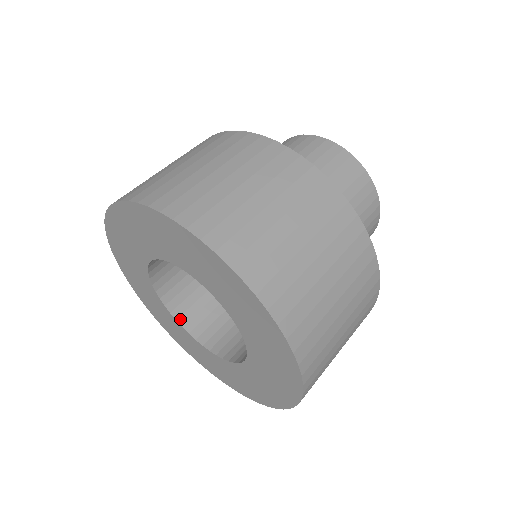
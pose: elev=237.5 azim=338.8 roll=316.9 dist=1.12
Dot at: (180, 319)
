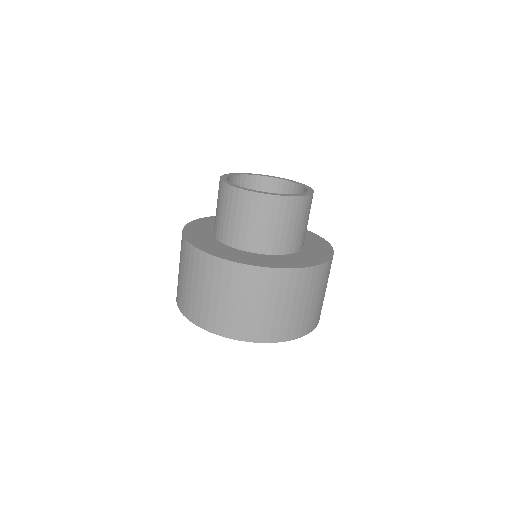
Dot at: occluded
